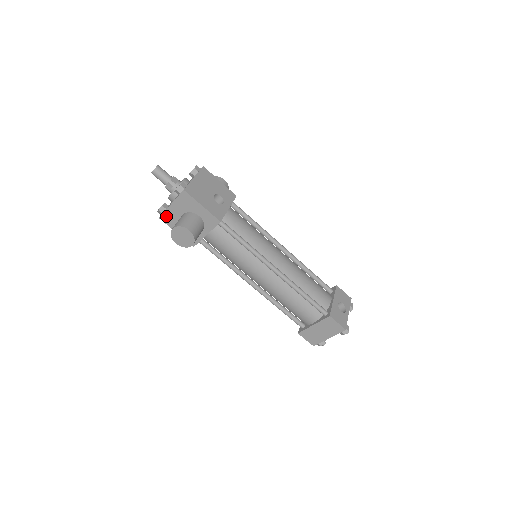
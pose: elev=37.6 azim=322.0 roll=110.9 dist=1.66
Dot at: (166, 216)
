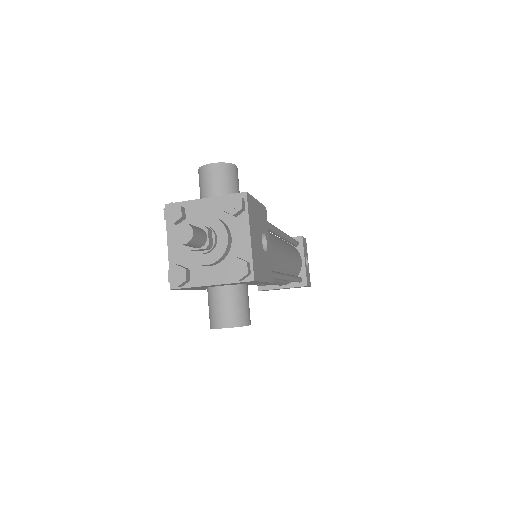
Dot at: (187, 288)
